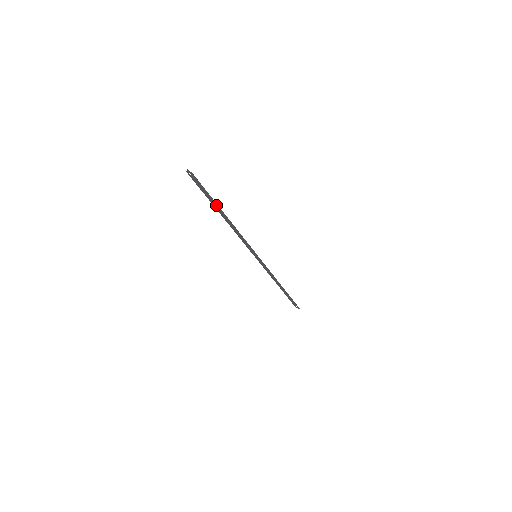
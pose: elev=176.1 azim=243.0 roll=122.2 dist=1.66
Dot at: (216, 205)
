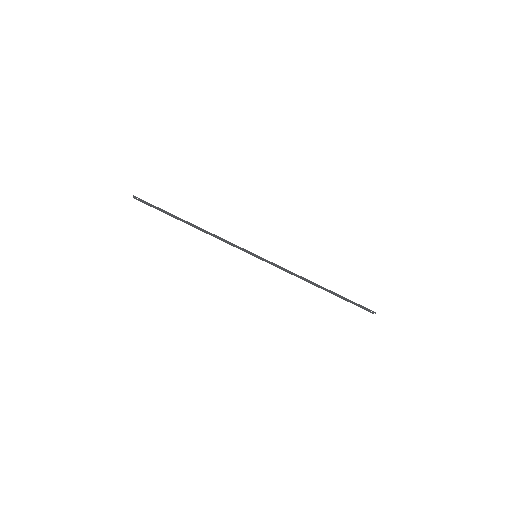
Dot at: (174, 216)
